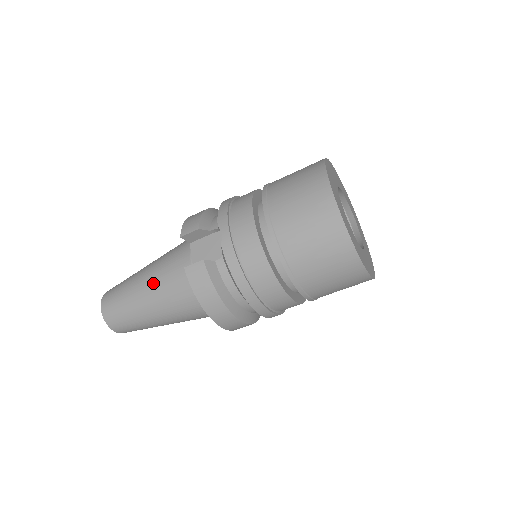
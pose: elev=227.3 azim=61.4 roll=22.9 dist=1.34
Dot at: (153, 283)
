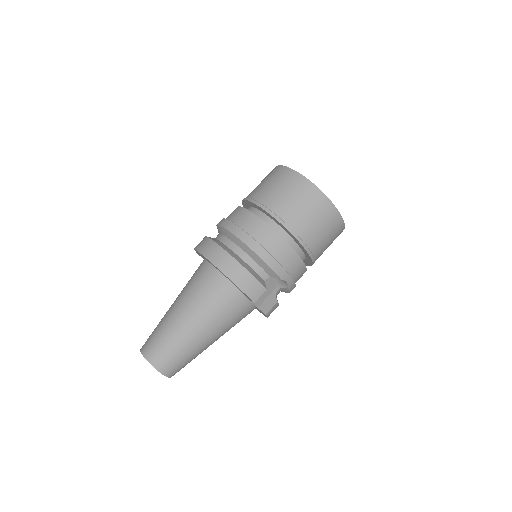
Dot at: occluded
